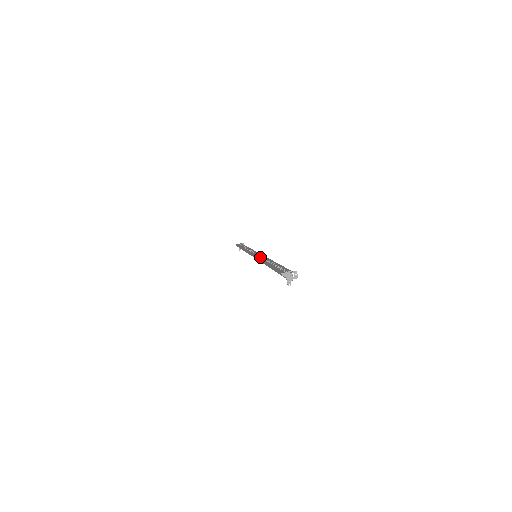
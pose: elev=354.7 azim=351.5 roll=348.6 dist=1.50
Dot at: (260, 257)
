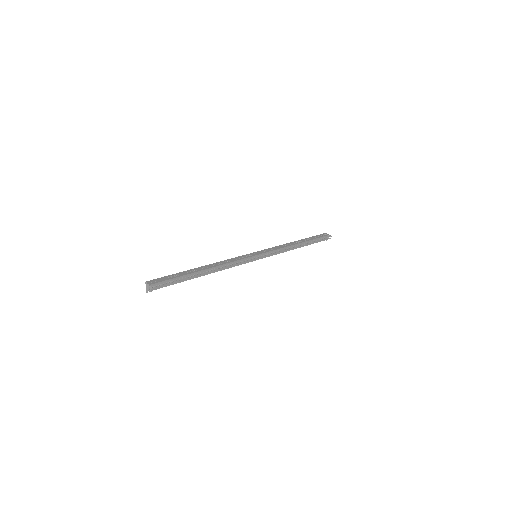
Dot at: (229, 260)
